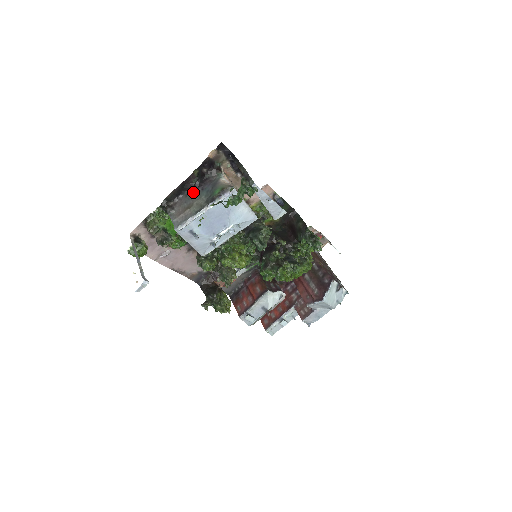
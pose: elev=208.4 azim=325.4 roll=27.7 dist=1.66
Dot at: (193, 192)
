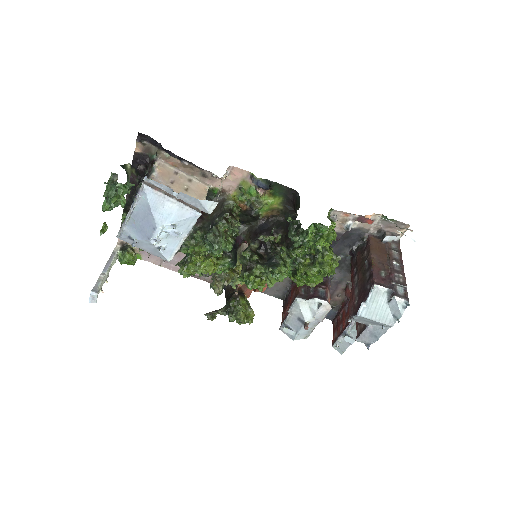
Dot at: occluded
